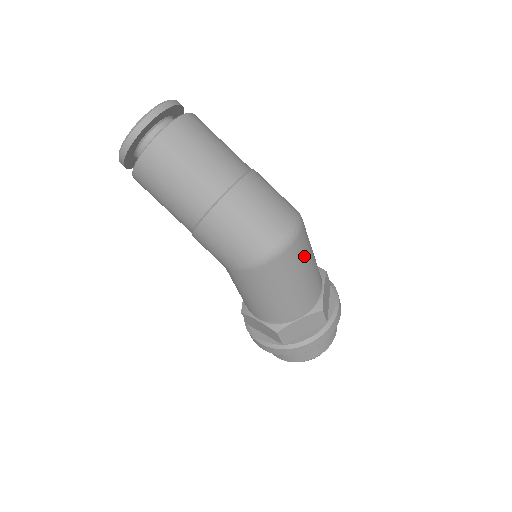
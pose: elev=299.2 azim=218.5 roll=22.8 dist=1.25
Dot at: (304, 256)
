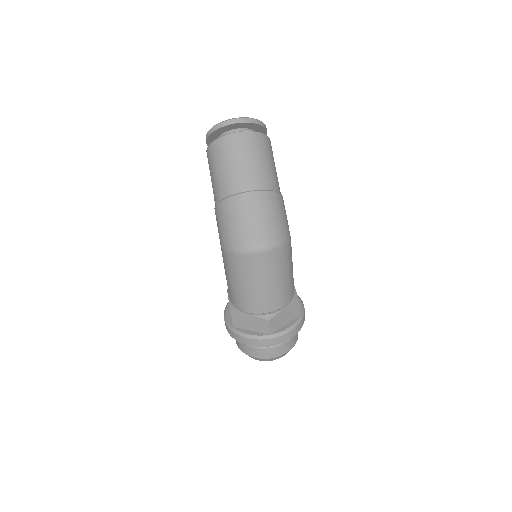
Dot at: (269, 269)
